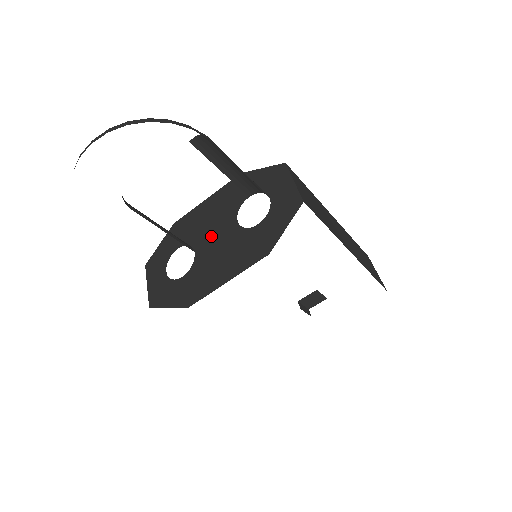
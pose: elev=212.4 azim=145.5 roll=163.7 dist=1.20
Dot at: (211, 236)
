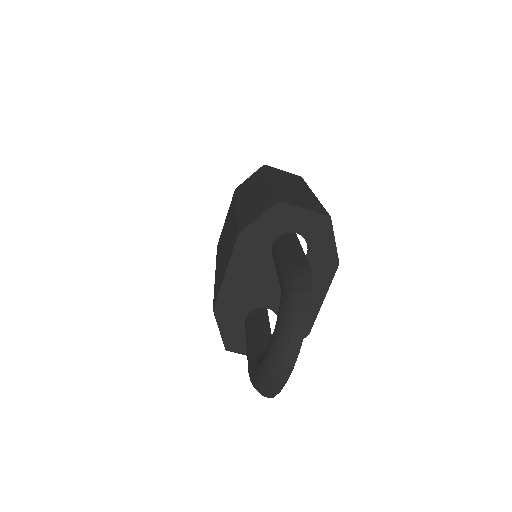
Dot at: (270, 290)
